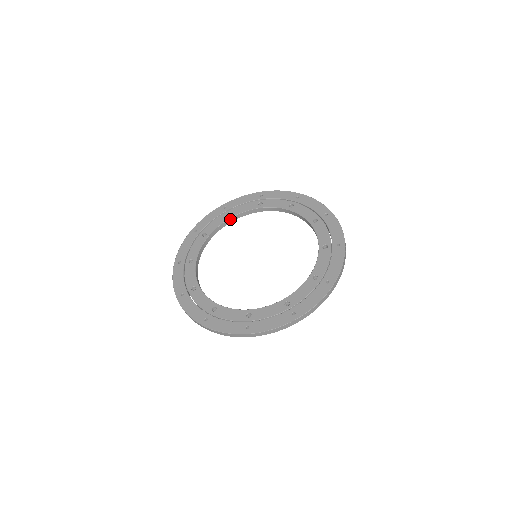
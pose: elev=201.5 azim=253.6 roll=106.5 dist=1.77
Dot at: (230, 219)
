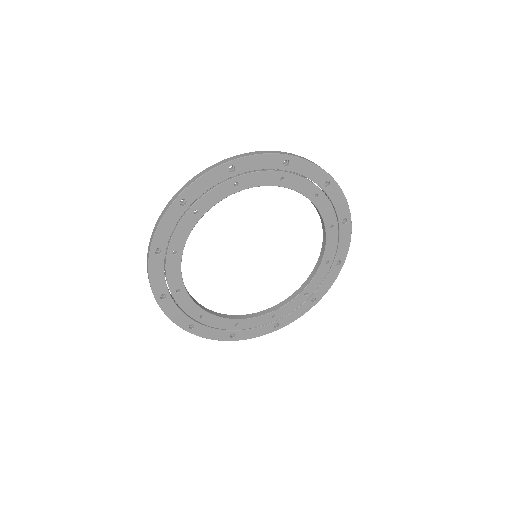
Dot at: (299, 290)
